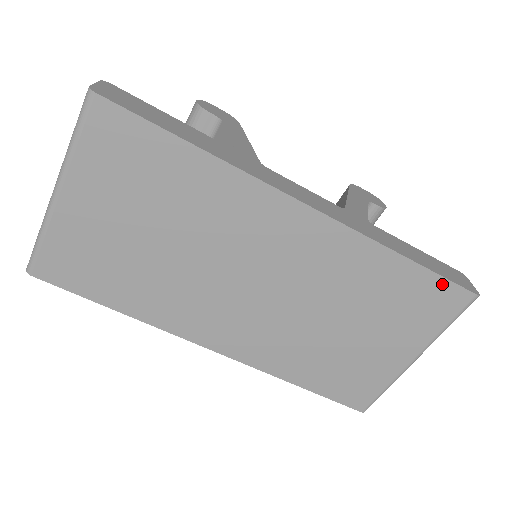
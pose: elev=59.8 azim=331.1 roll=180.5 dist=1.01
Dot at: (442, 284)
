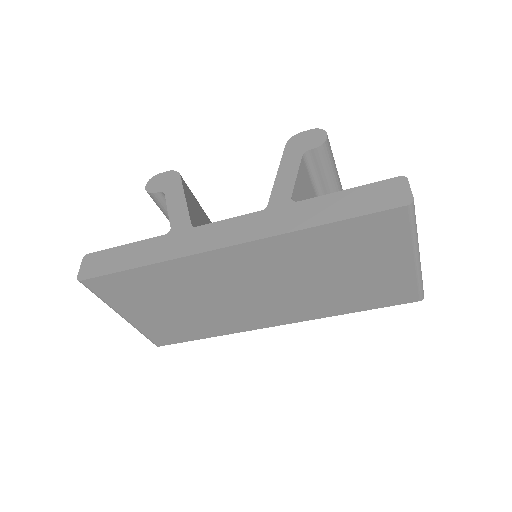
Dot at: (370, 218)
